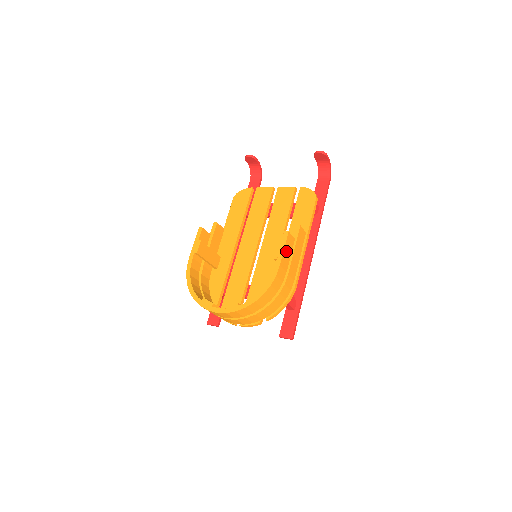
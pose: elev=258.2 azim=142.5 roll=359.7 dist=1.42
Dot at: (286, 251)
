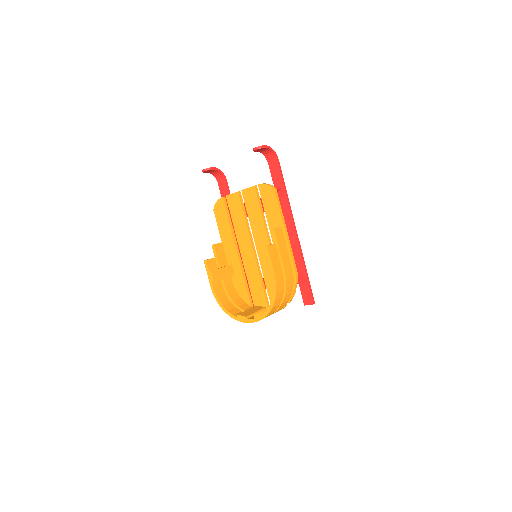
Dot at: (274, 260)
